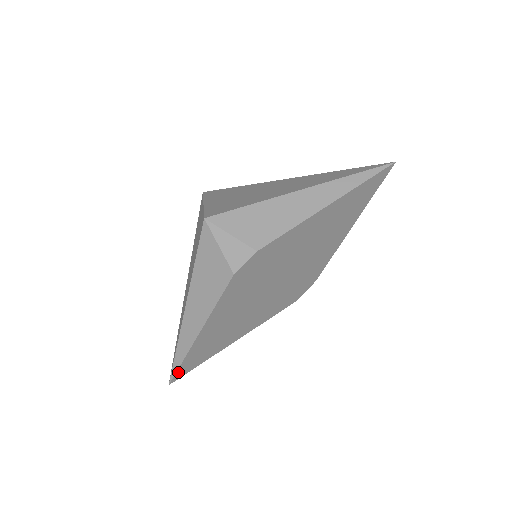
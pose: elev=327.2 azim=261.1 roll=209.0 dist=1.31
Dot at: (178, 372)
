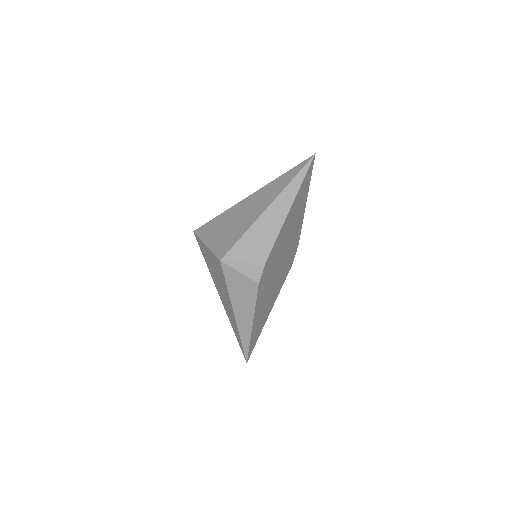
Dot at: (249, 353)
